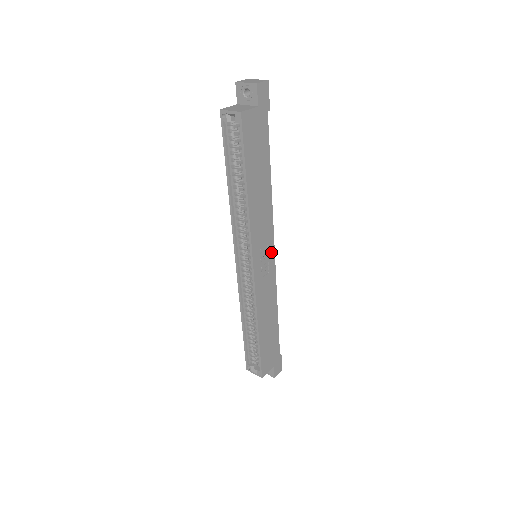
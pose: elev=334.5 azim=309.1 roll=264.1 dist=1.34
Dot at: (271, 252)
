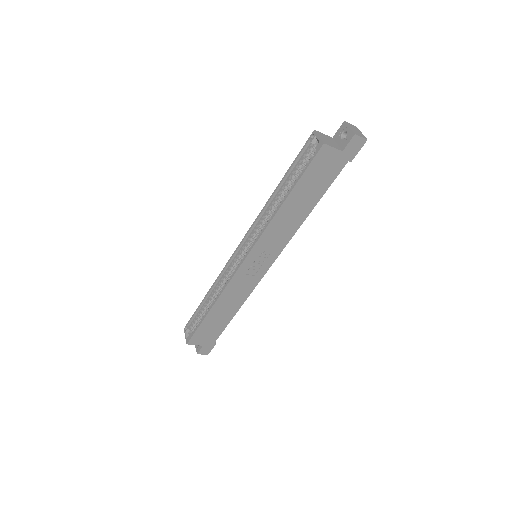
Dot at: (268, 263)
